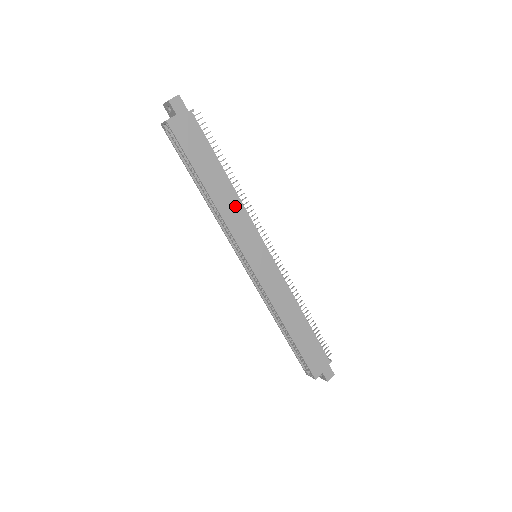
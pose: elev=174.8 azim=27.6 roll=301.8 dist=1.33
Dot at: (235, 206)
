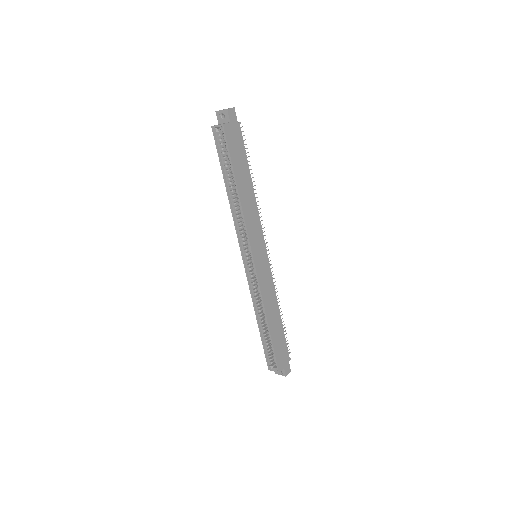
Dot at: (253, 209)
